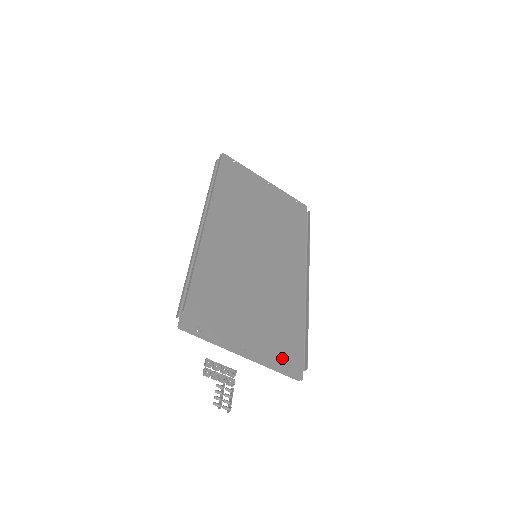
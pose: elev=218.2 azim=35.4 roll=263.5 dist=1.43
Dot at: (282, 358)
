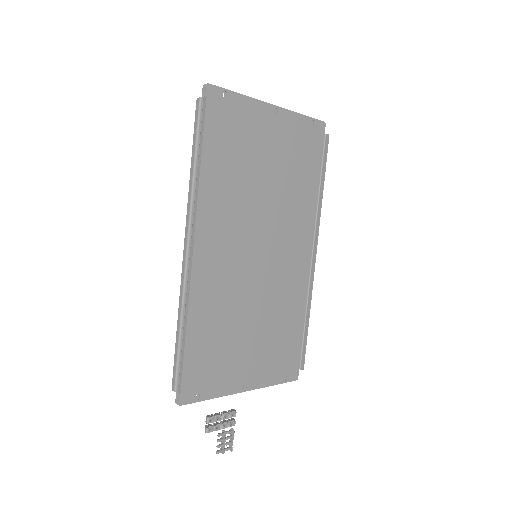
Dot at: (280, 370)
